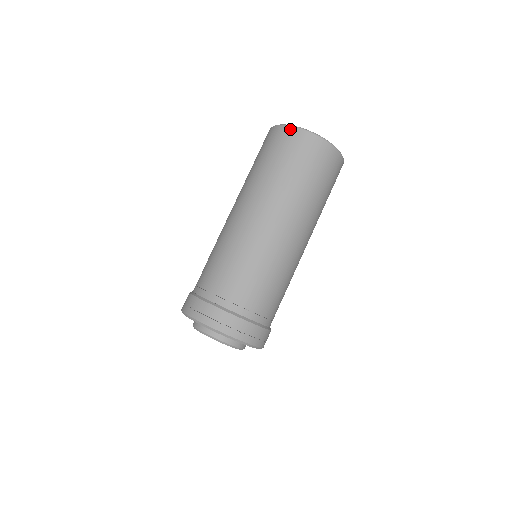
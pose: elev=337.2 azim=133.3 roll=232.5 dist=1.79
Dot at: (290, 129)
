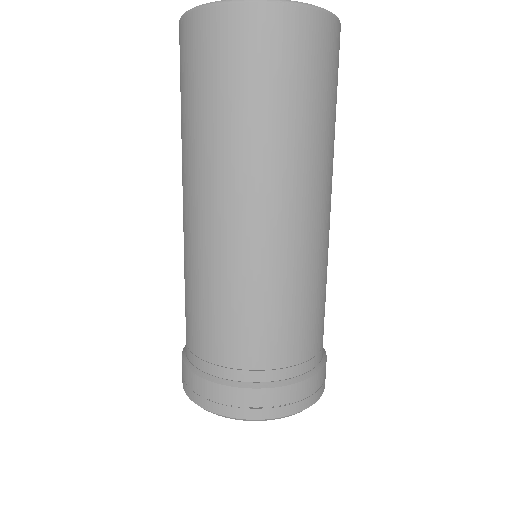
Dot at: (275, 10)
